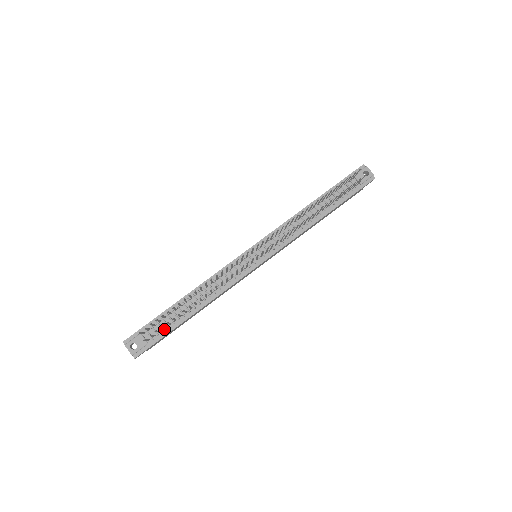
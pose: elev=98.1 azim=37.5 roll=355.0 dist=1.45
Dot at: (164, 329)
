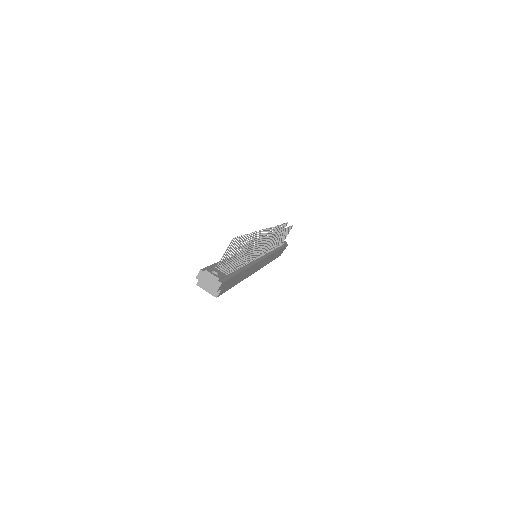
Dot at: (230, 271)
